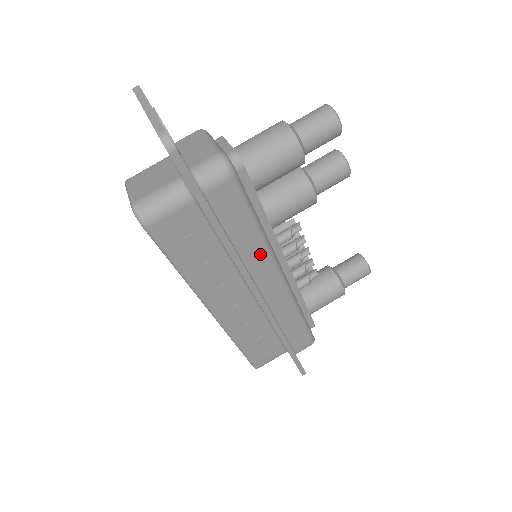
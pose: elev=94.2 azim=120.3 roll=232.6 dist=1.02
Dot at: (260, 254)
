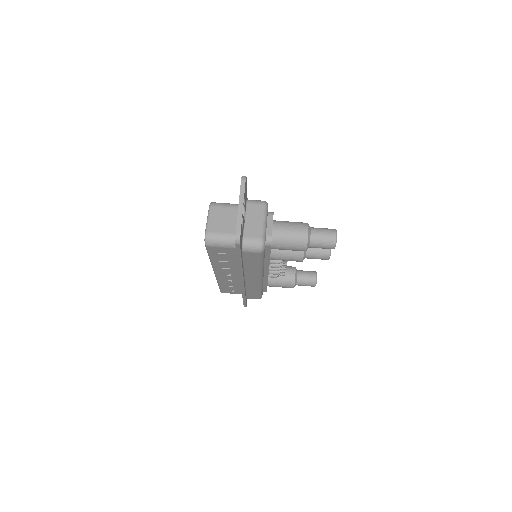
Dot at: (255, 271)
